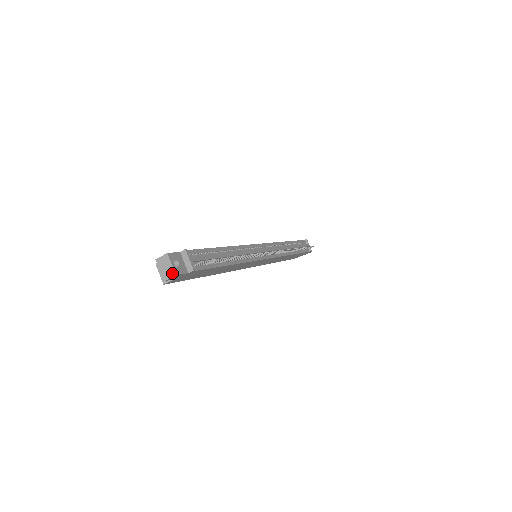
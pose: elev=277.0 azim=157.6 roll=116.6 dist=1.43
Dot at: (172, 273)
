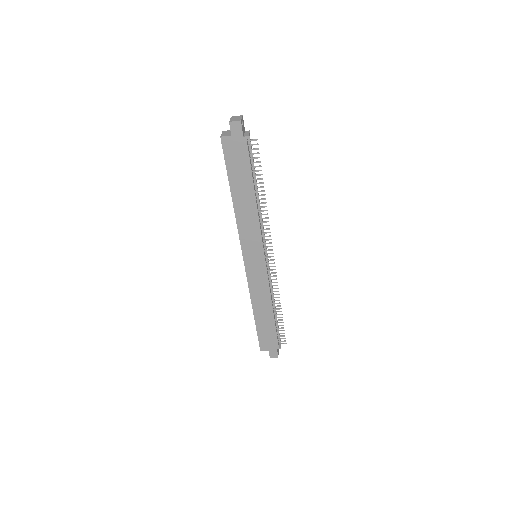
Dot at: (239, 120)
